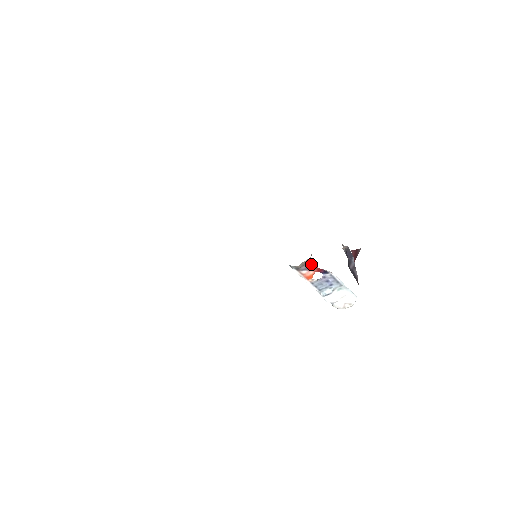
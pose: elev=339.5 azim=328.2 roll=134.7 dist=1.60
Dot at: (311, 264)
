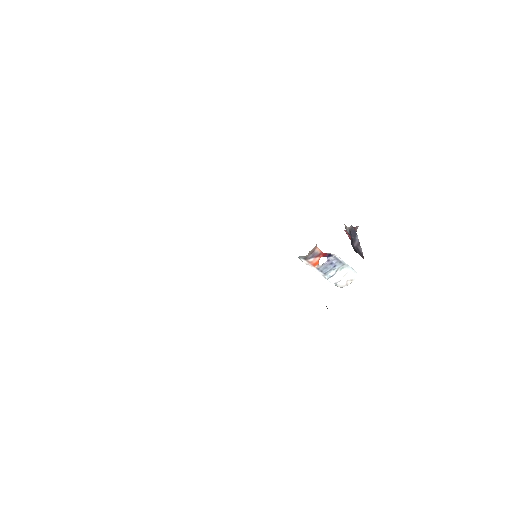
Dot at: (317, 251)
